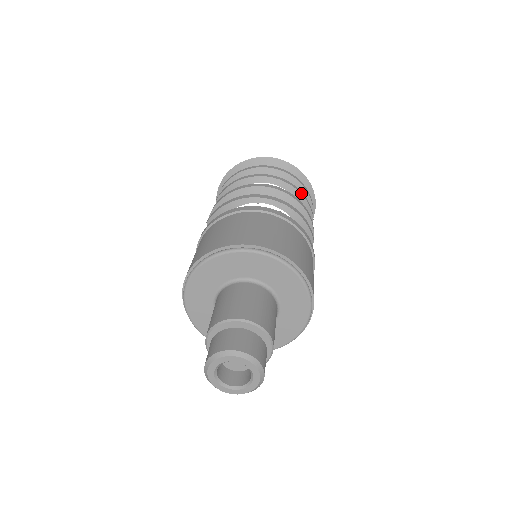
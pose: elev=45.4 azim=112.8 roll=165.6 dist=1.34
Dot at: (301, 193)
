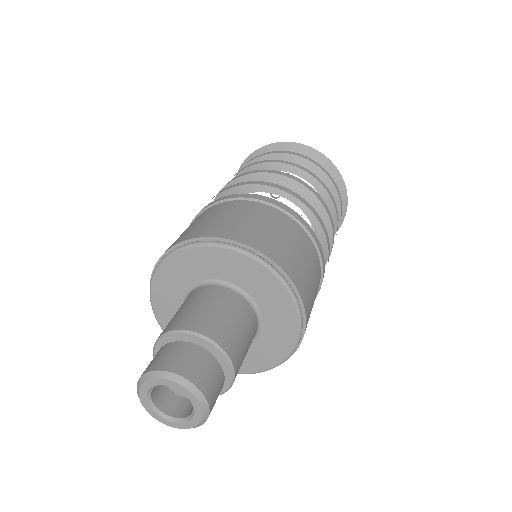
Dot at: (337, 229)
